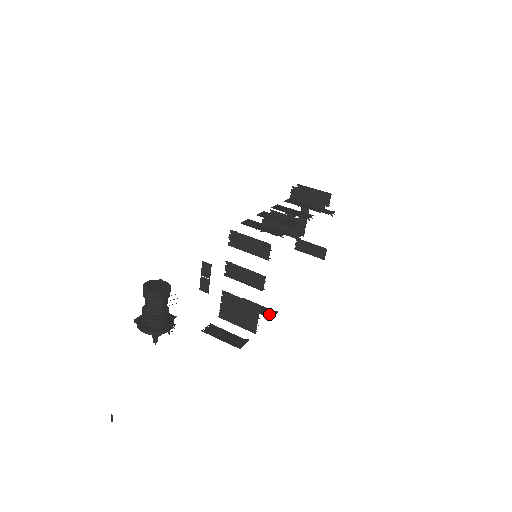
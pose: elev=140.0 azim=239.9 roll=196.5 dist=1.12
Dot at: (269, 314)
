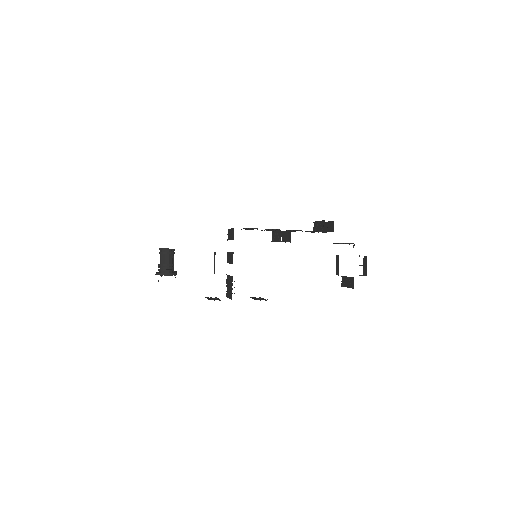
Dot at: (260, 300)
